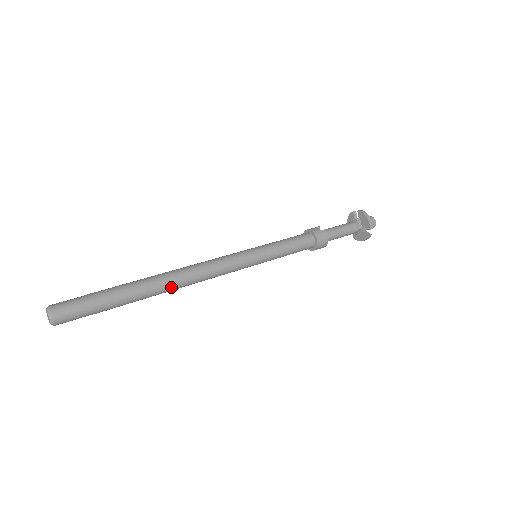
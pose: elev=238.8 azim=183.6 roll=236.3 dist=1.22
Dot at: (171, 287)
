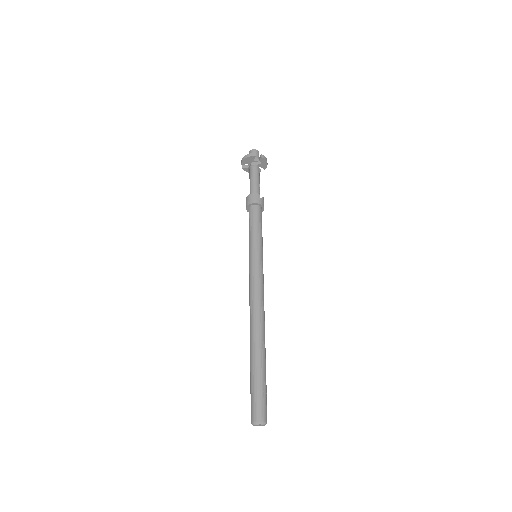
Dot at: occluded
